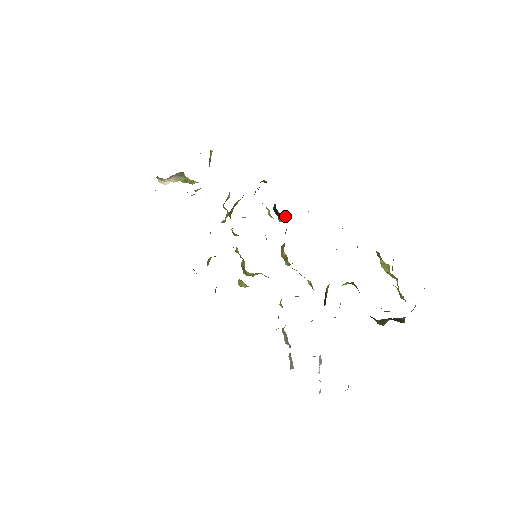
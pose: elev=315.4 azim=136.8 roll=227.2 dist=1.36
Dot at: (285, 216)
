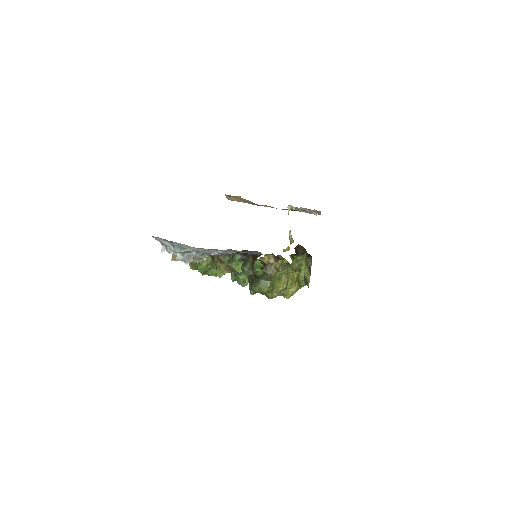
Dot at: occluded
